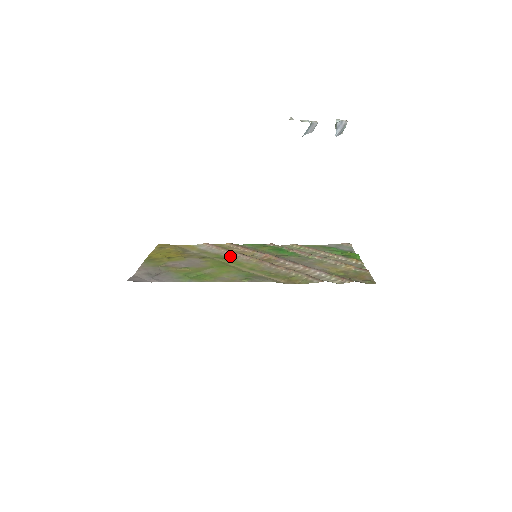
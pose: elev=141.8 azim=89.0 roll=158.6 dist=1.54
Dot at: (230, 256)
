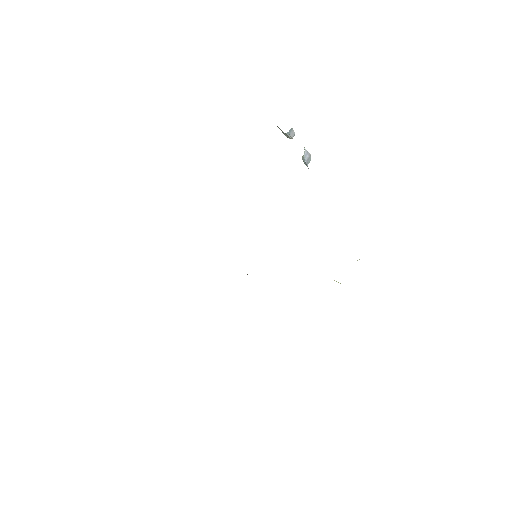
Dot at: occluded
